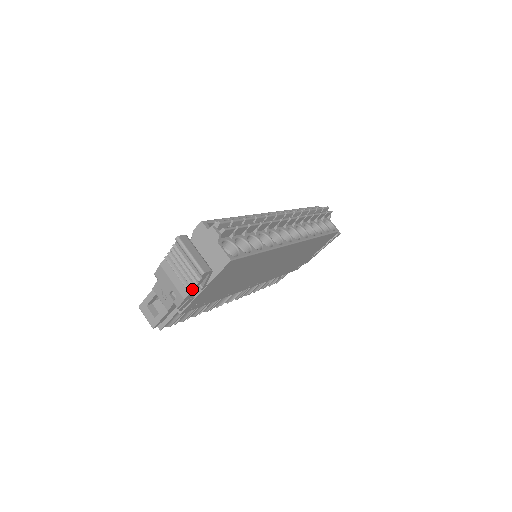
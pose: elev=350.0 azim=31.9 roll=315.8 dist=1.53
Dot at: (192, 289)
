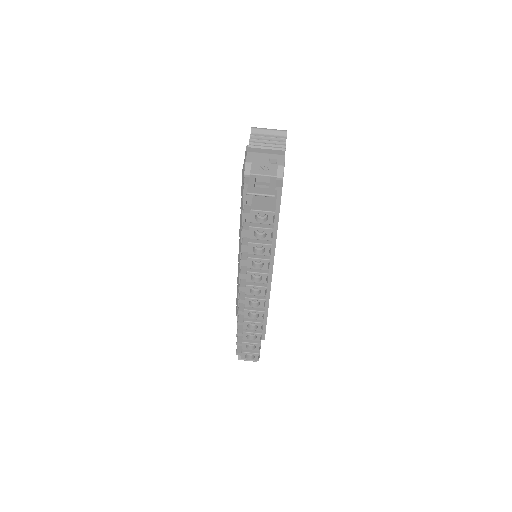
Dot at: (285, 148)
